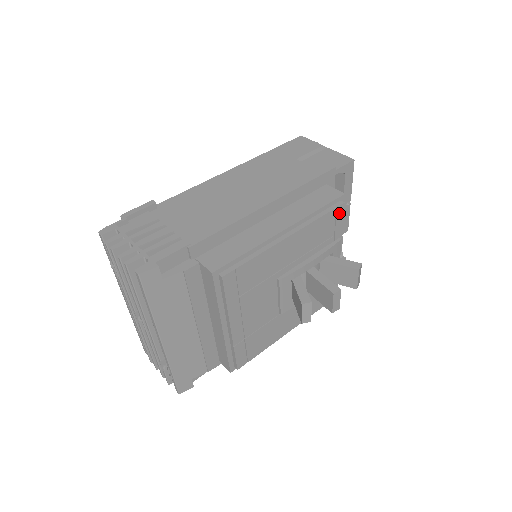
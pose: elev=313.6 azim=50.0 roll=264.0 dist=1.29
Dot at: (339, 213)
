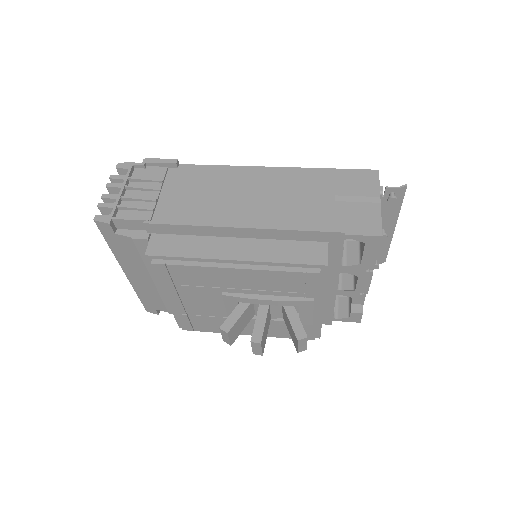
Dot at: (312, 278)
